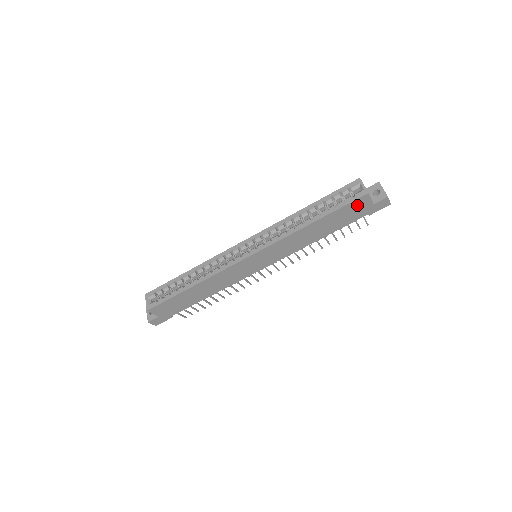
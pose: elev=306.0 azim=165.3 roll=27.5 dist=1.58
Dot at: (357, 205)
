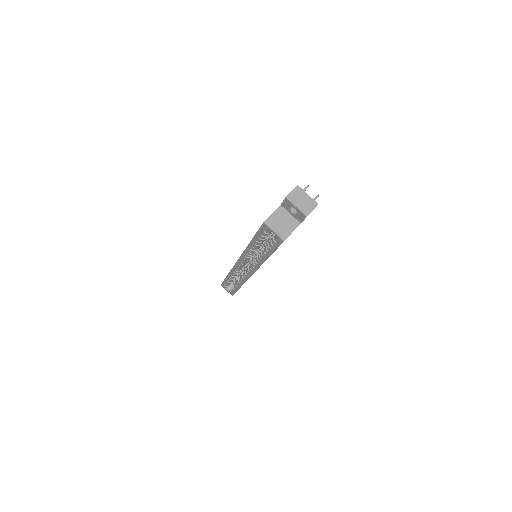
Dot at: occluded
